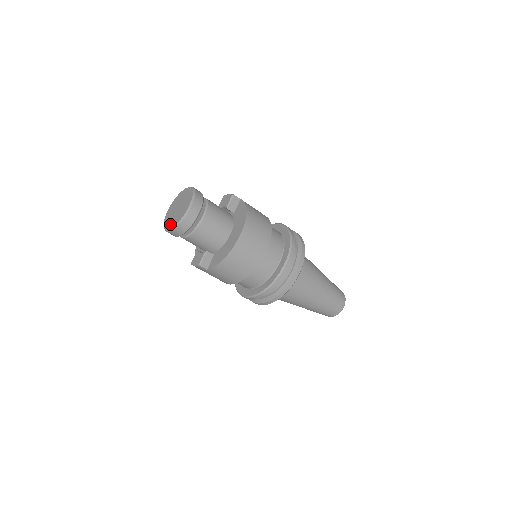
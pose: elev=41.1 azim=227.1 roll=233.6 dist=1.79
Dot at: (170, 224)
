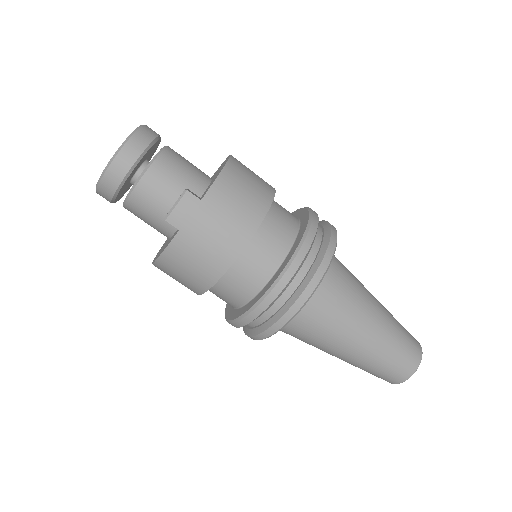
Dot at: occluded
